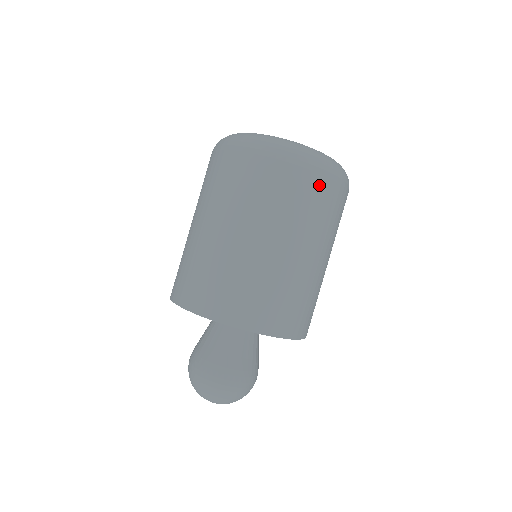
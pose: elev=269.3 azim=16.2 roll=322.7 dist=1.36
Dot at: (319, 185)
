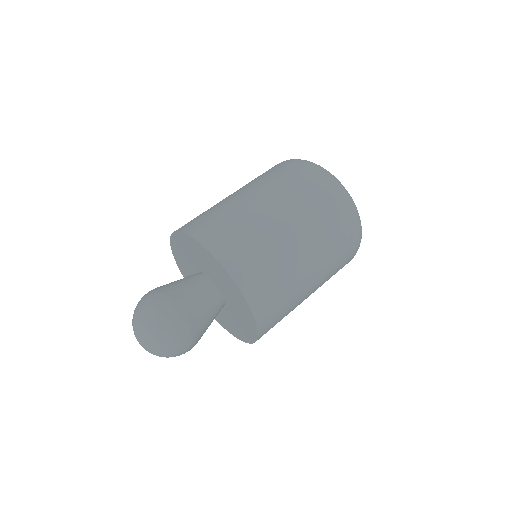
Dot at: (301, 171)
